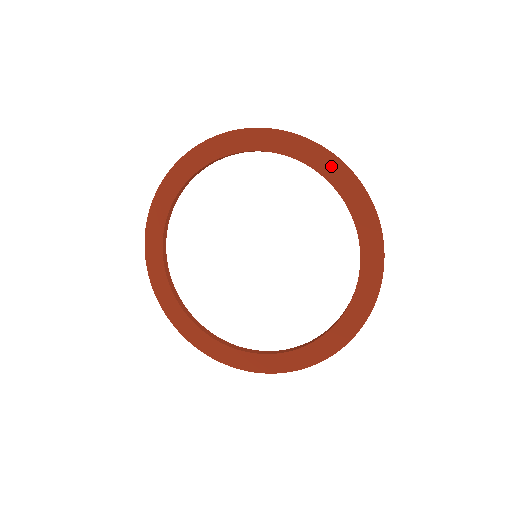
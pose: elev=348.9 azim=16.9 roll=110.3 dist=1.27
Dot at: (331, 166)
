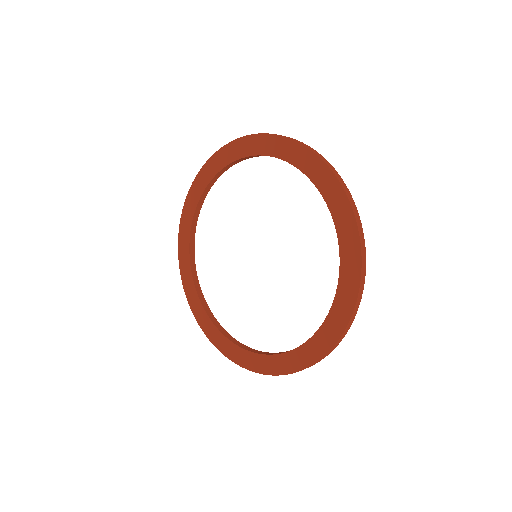
Dot at: (261, 143)
